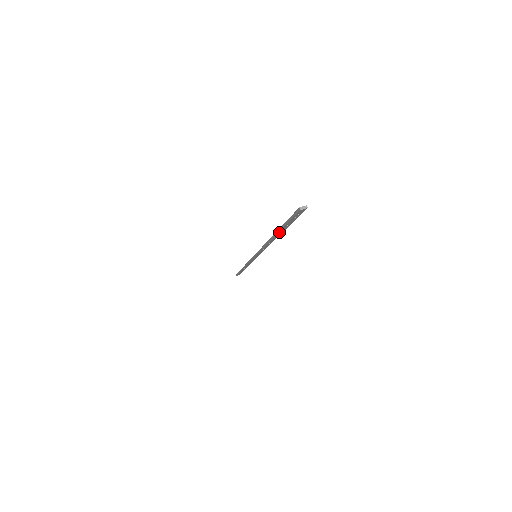
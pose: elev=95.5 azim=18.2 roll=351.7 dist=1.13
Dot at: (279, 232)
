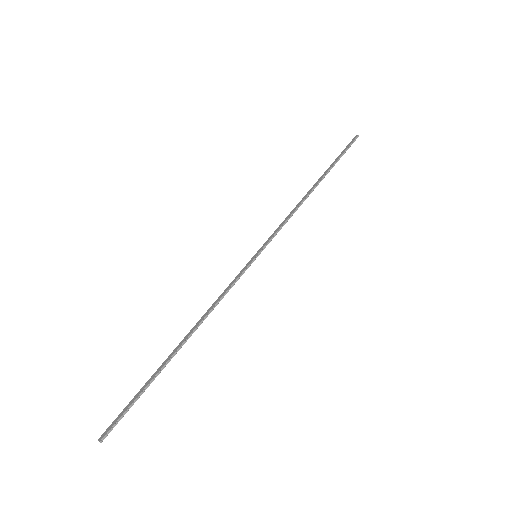
Dot at: (162, 367)
